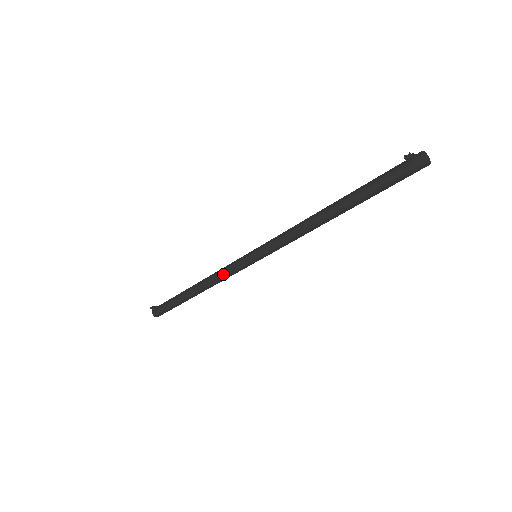
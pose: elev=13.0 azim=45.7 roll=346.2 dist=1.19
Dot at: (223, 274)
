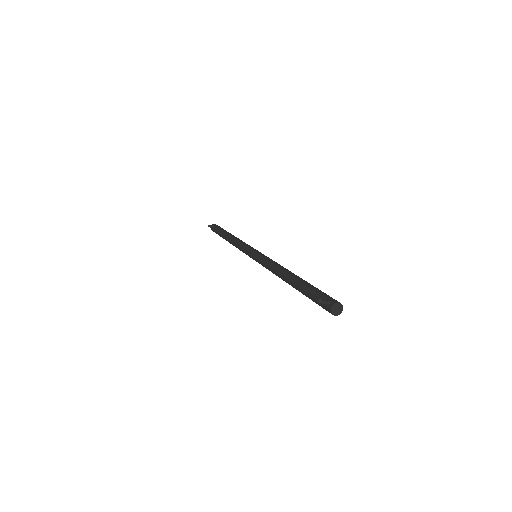
Dot at: (239, 249)
